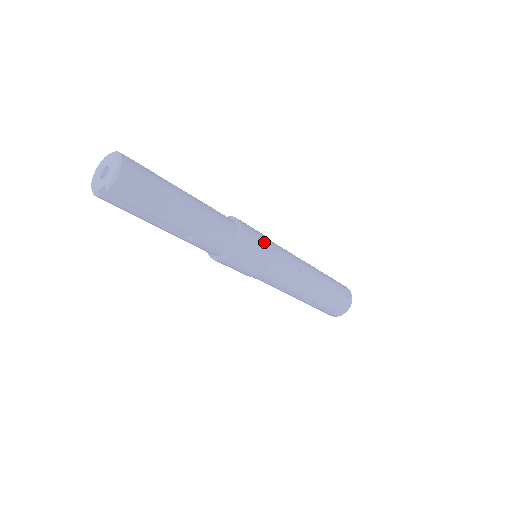
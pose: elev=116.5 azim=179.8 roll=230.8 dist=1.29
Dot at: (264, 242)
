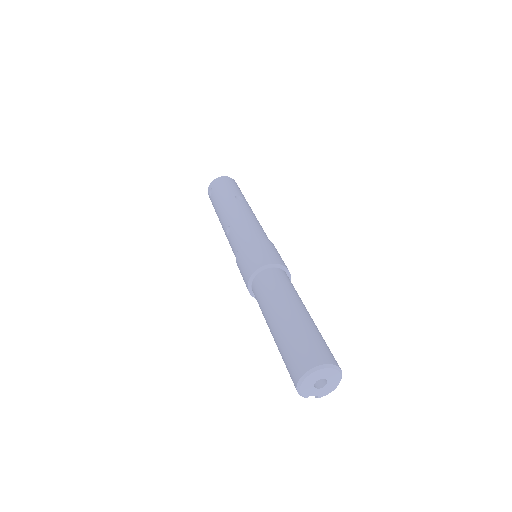
Dot at: occluded
